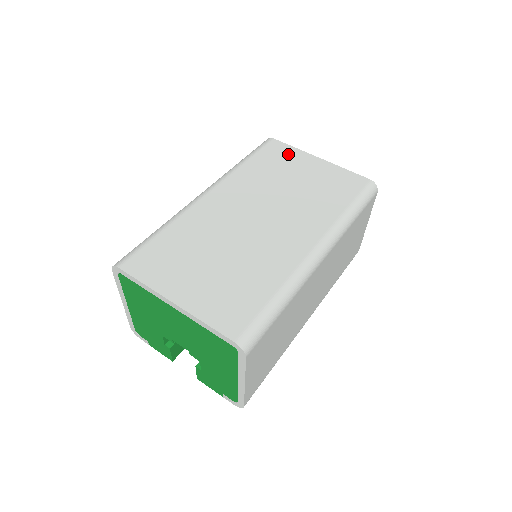
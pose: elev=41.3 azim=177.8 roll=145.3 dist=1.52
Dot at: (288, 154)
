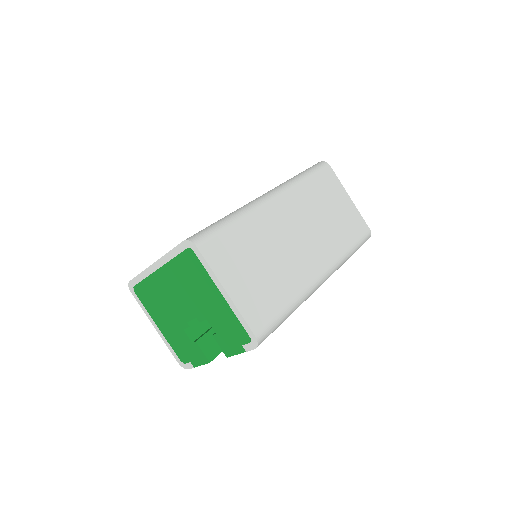
Dot at: occluded
